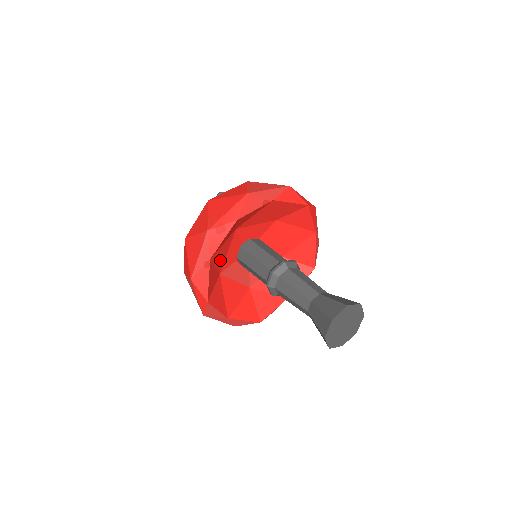
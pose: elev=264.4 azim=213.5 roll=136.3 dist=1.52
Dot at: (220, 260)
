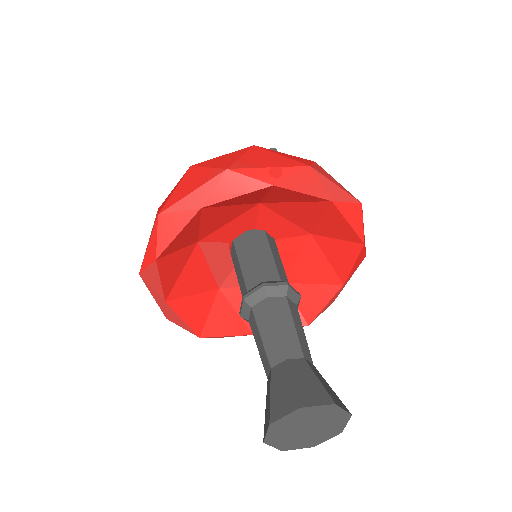
Dot at: (212, 223)
